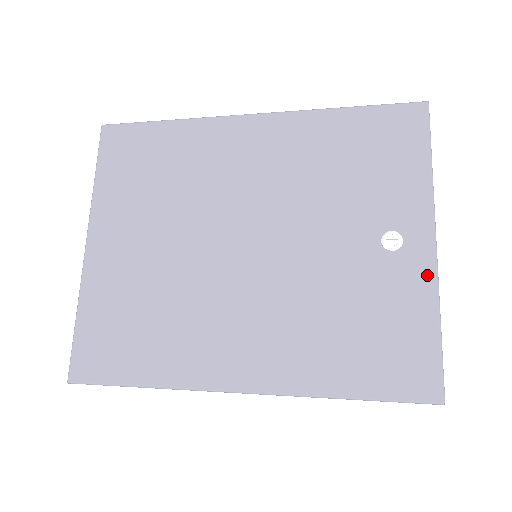
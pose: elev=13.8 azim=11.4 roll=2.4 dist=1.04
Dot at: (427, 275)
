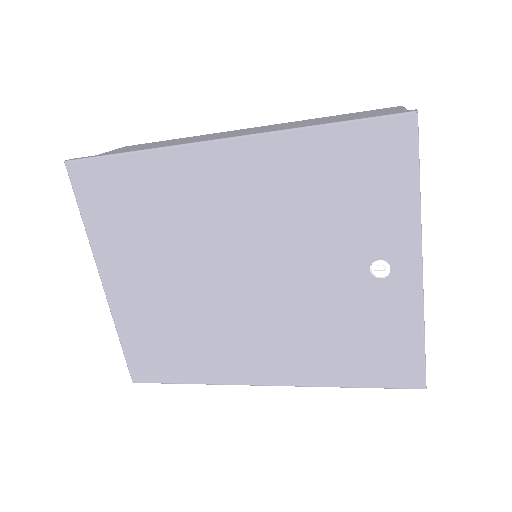
Dot at: (413, 297)
